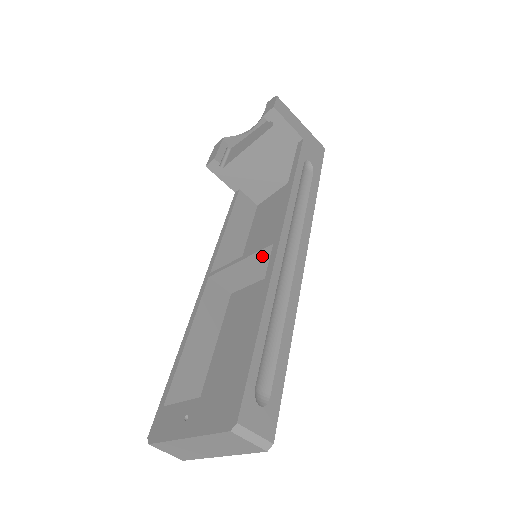
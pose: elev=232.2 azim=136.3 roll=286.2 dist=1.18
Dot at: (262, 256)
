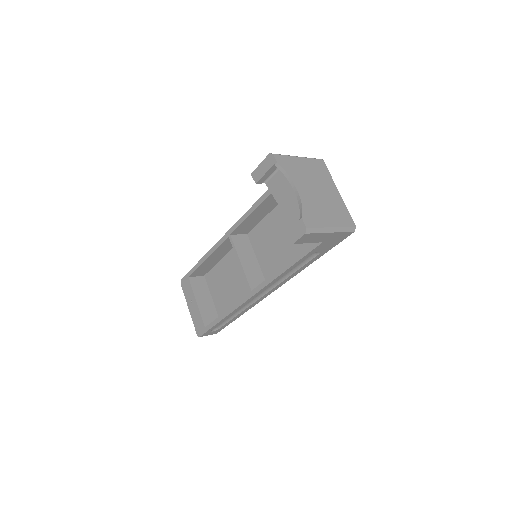
Dot at: (248, 279)
